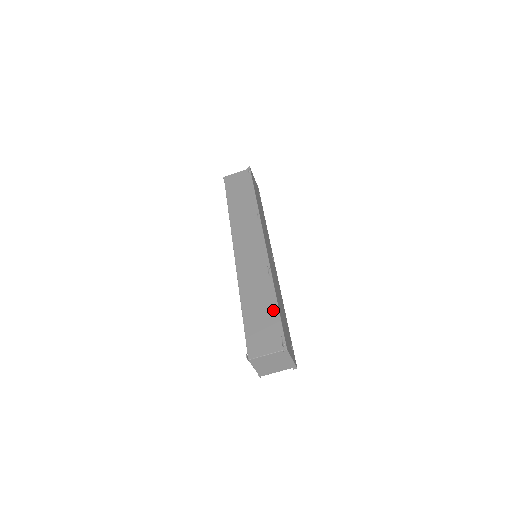
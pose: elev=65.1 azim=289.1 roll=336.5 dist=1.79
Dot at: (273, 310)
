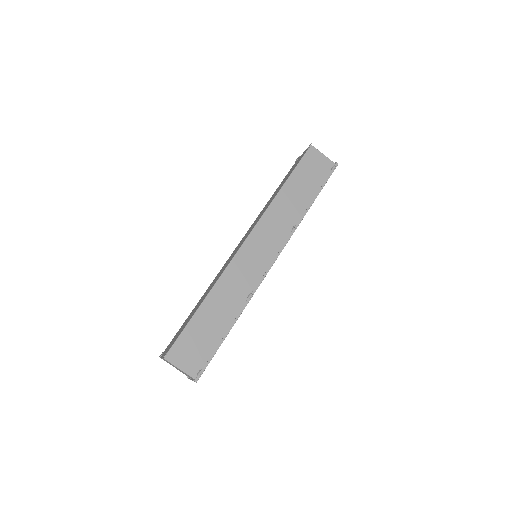
Dot at: (219, 336)
